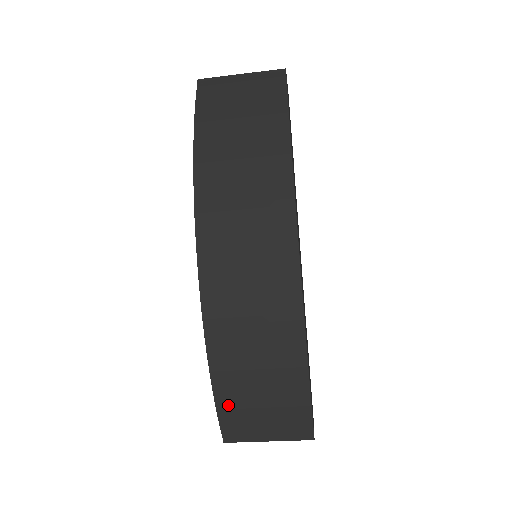
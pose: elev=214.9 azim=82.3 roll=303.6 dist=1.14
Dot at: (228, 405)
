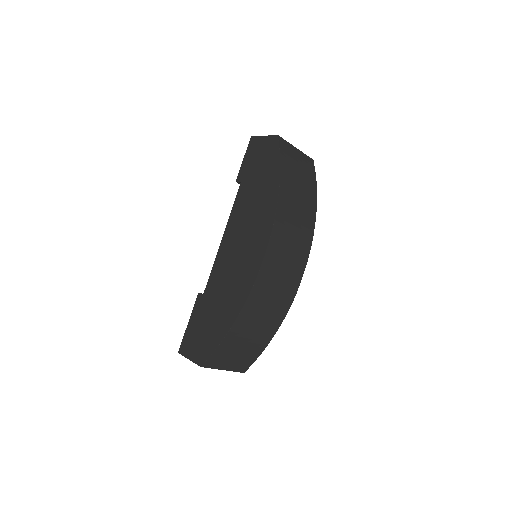
Dot at: (227, 344)
